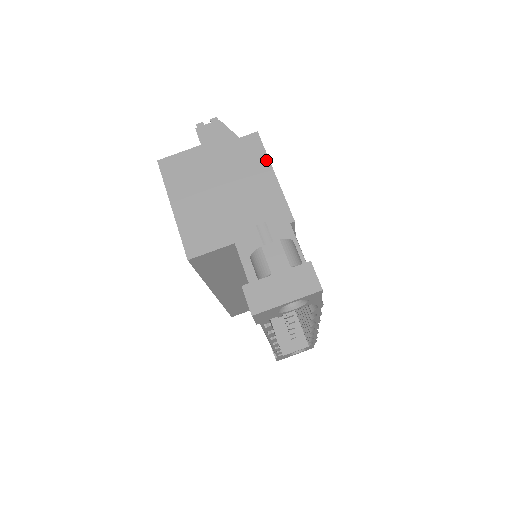
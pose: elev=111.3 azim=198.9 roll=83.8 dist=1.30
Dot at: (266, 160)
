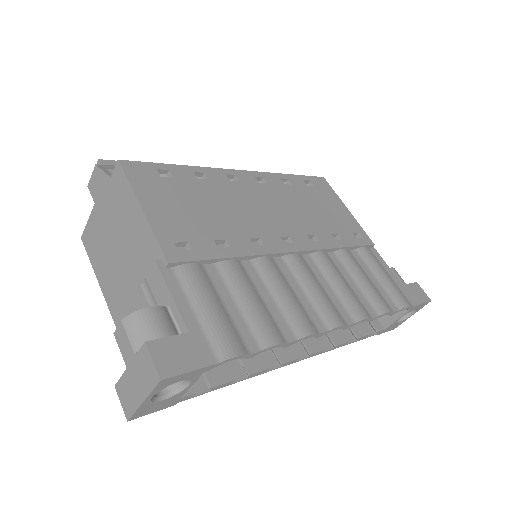
Dot at: (131, 193)
